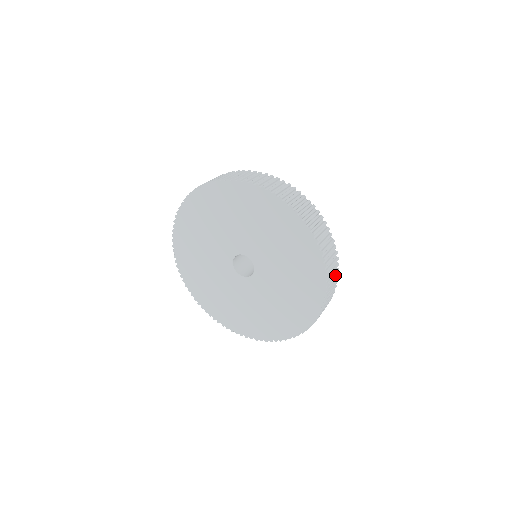
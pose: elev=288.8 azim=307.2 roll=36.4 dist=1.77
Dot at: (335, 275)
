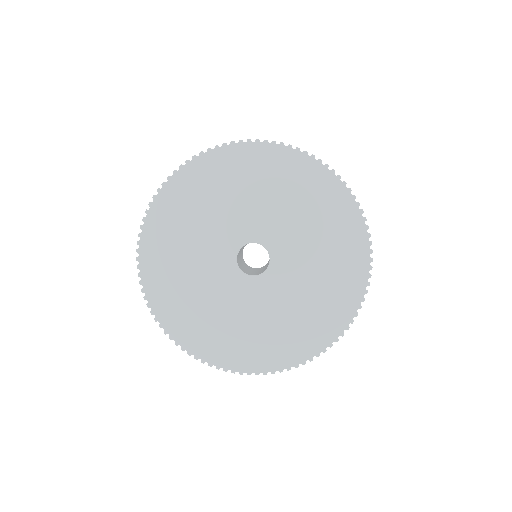
Dot at: occluded
